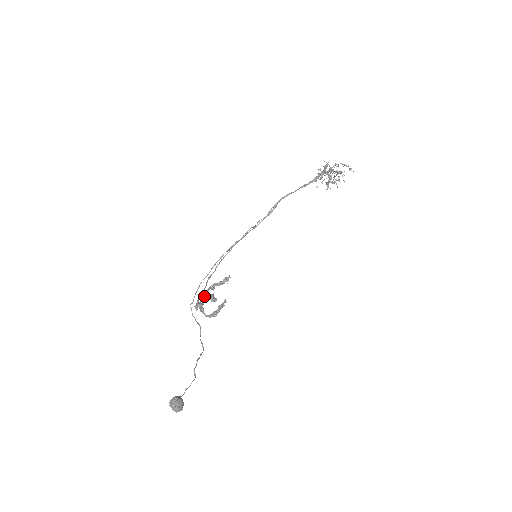
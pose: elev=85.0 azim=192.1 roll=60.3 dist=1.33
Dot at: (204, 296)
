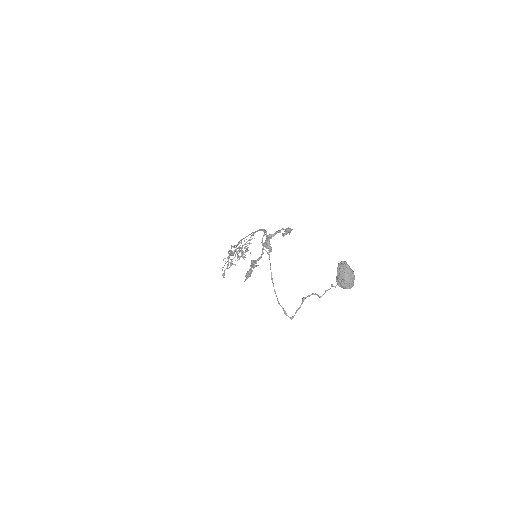
Dot at: (256, 261)
